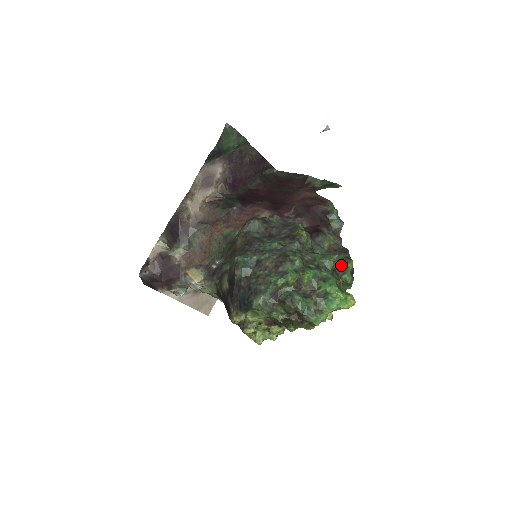
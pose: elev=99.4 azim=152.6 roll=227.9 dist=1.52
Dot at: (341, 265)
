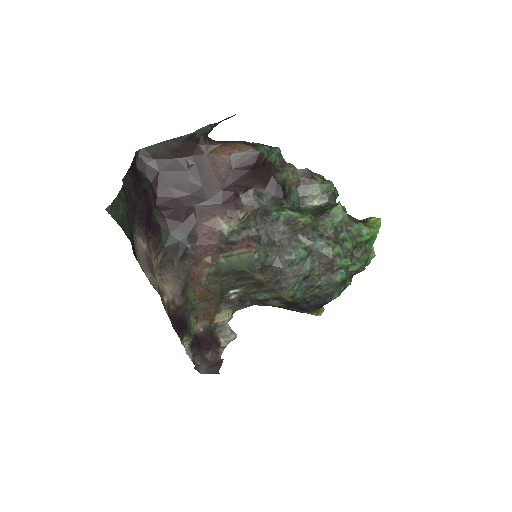
Dot at: (329, 195)
